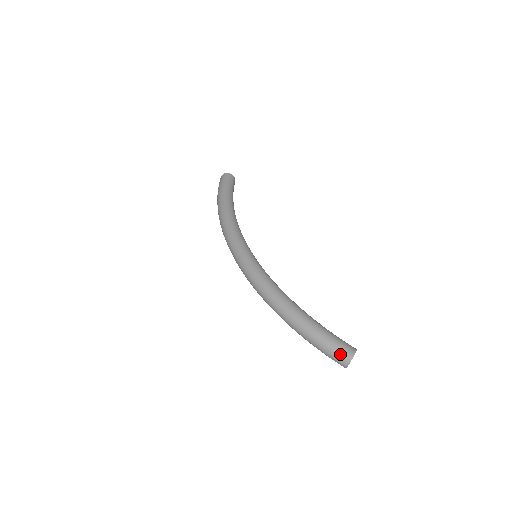
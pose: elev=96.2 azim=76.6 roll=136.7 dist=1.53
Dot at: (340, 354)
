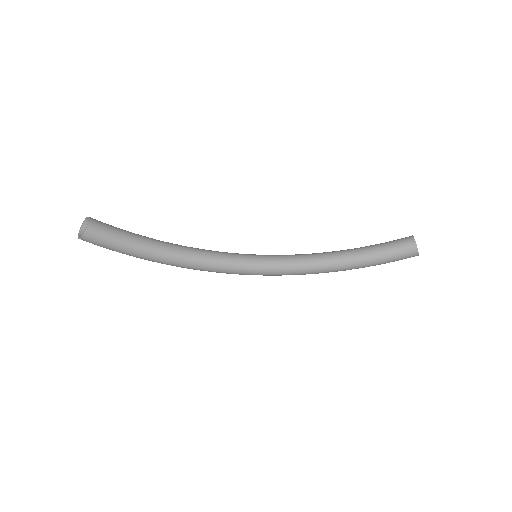
Dot at: occluded
